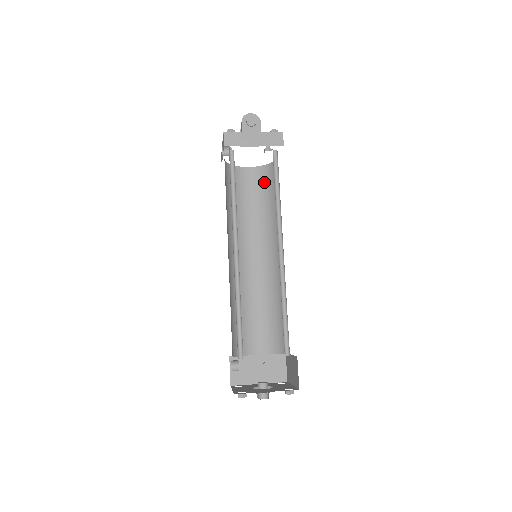
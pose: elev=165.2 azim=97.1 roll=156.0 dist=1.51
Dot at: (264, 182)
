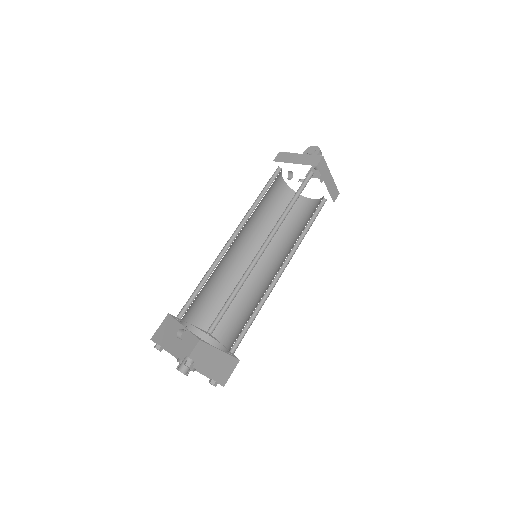
Dot at: (314, 210)
